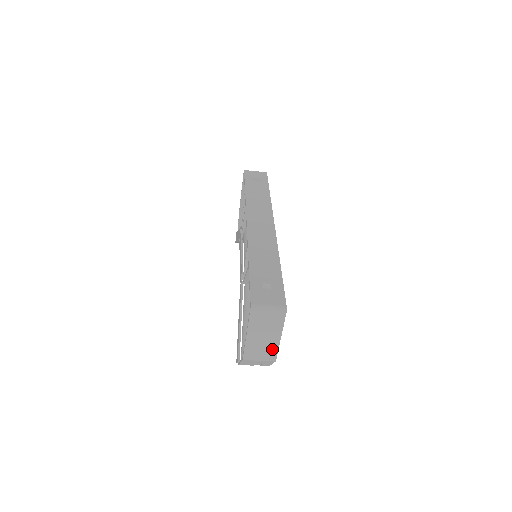
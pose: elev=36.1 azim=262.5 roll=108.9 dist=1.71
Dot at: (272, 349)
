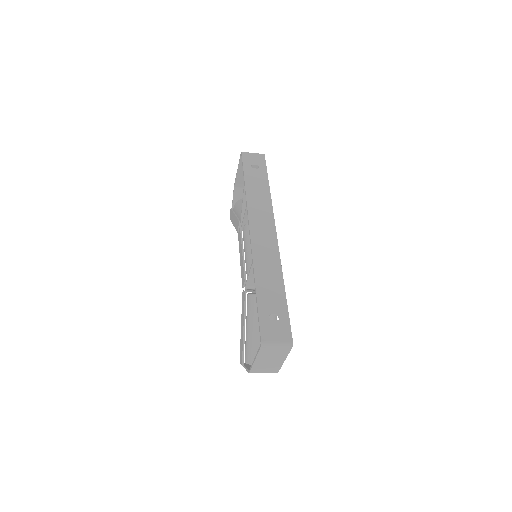
Dot at: (276, 367)
